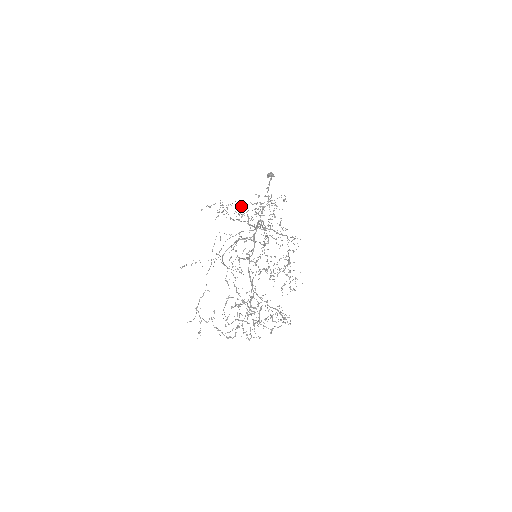
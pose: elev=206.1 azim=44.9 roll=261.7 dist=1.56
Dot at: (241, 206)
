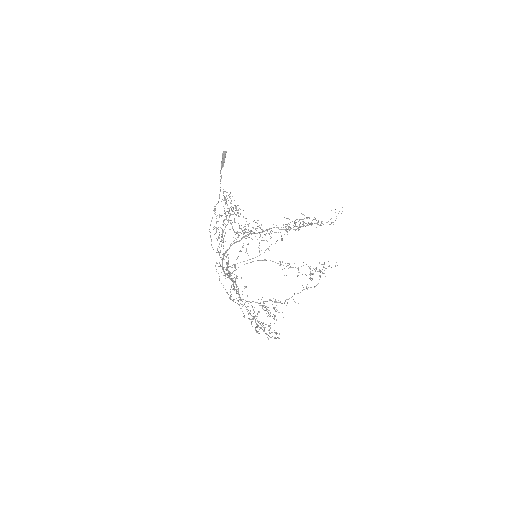
Dot at: occluded
